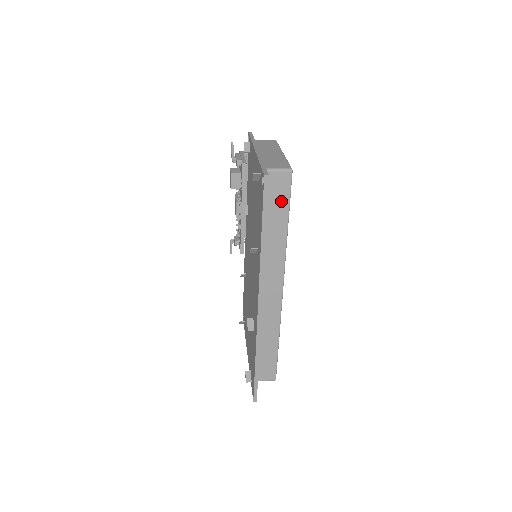
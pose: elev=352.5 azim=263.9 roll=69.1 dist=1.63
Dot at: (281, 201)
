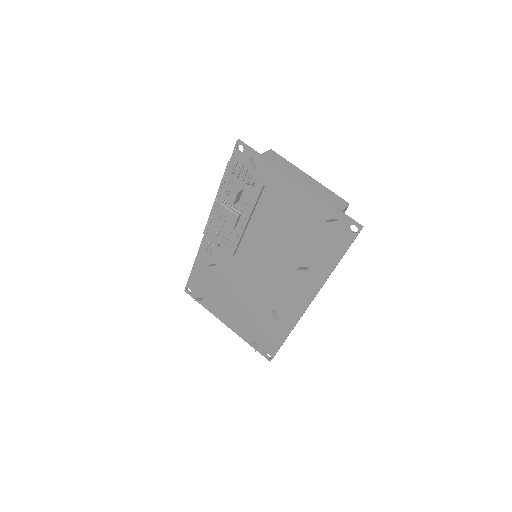
Dot at: occluded
